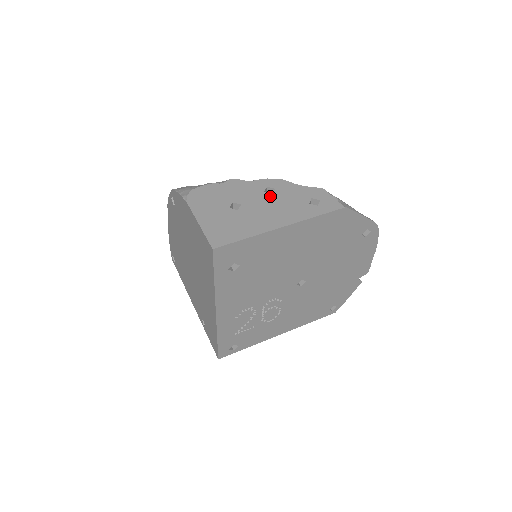
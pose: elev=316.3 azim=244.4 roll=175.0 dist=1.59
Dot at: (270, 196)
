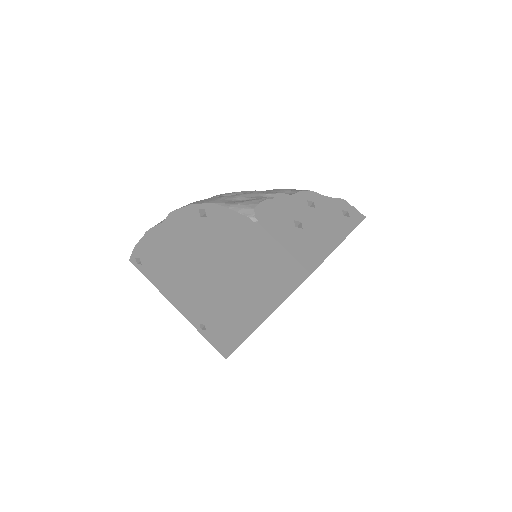
Dot at: (315, 210)
